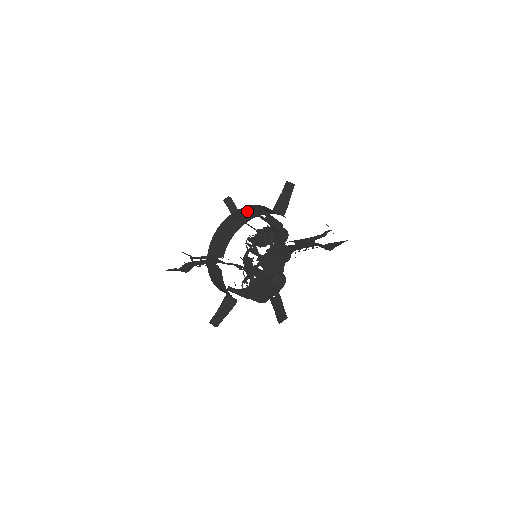
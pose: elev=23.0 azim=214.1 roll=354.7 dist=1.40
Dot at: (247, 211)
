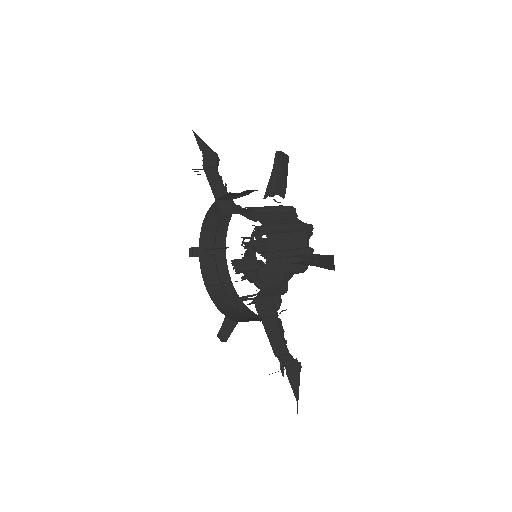
Dot at: occluded
